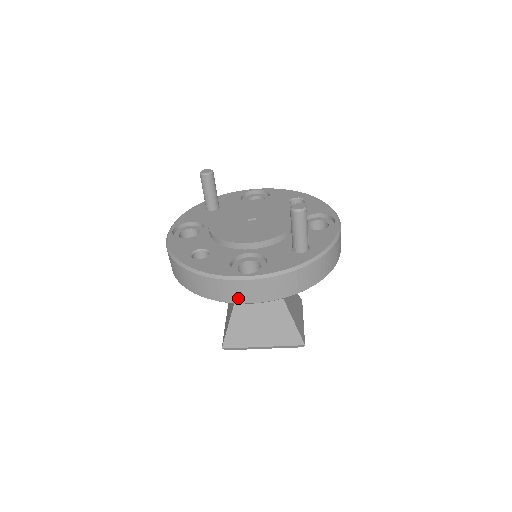
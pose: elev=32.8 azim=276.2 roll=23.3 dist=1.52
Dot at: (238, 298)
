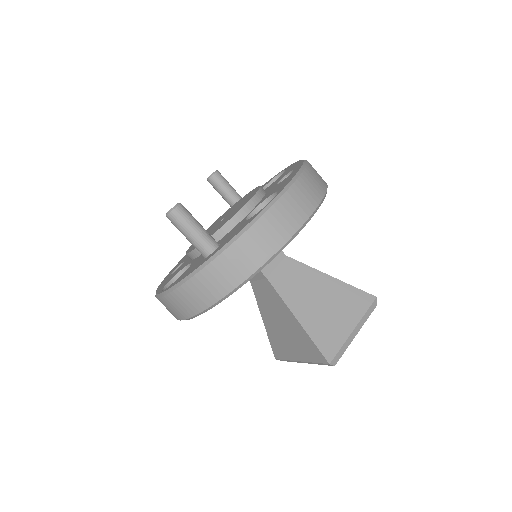
Dot at: (174, 315)
